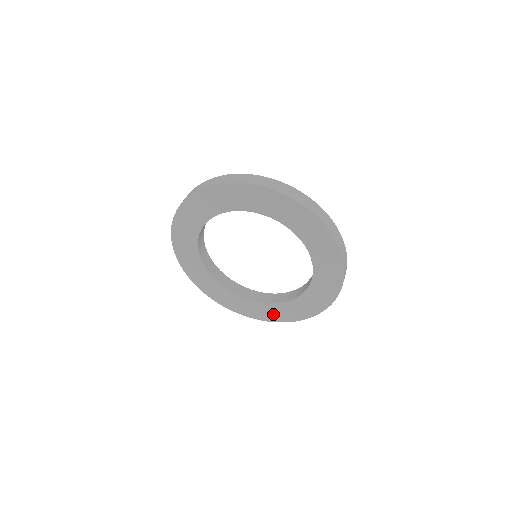
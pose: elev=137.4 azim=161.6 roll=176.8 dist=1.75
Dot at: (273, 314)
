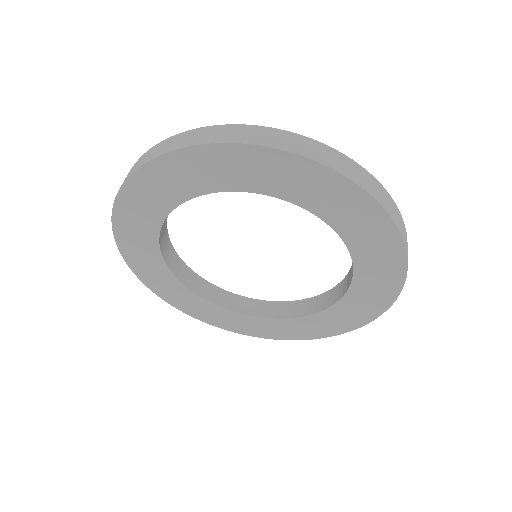
Dot at: (218, 318)
